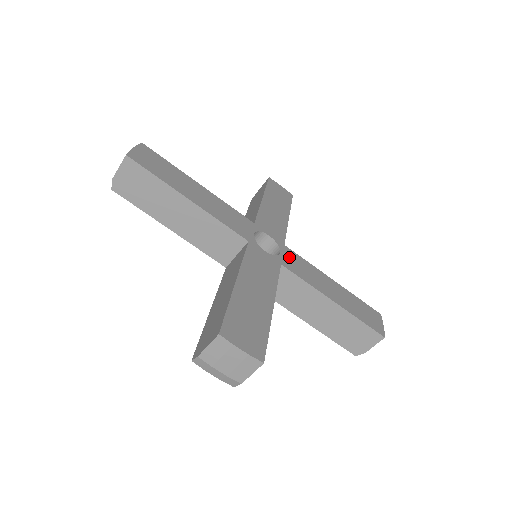
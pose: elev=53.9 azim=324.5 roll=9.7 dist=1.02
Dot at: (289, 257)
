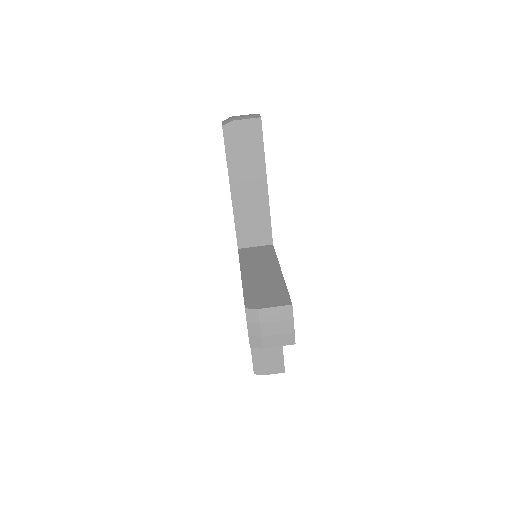
Dot at: occluded
